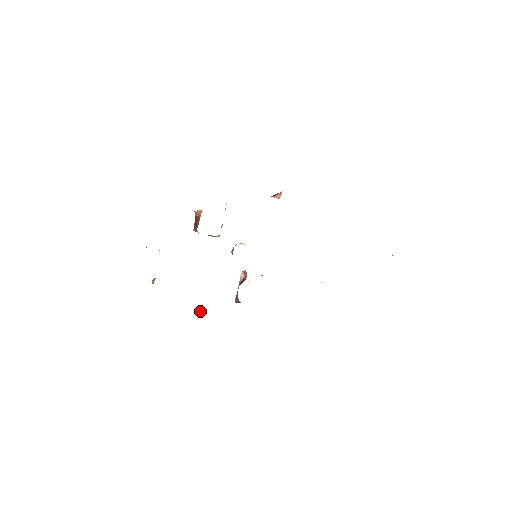
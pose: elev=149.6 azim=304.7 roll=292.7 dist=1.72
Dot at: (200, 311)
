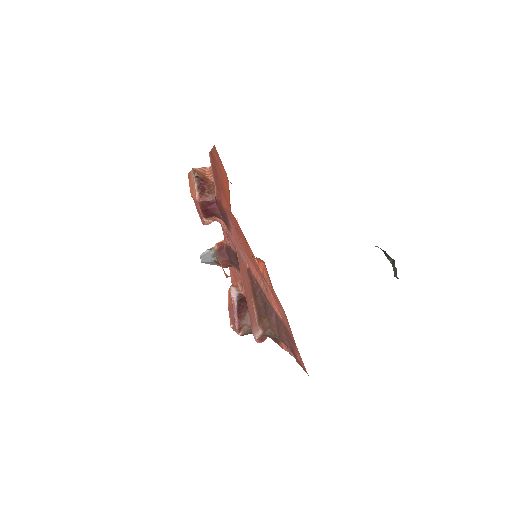
Dot at: (264, 337)
